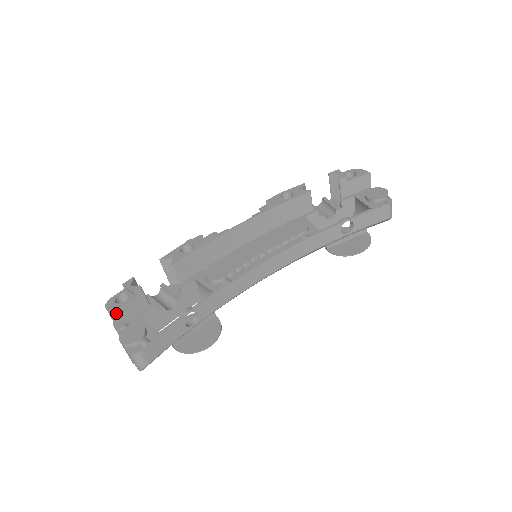
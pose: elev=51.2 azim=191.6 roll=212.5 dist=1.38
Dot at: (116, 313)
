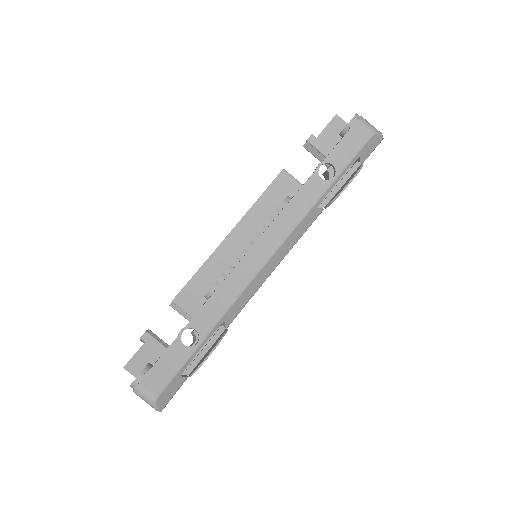
Dot at: (129, 364)
